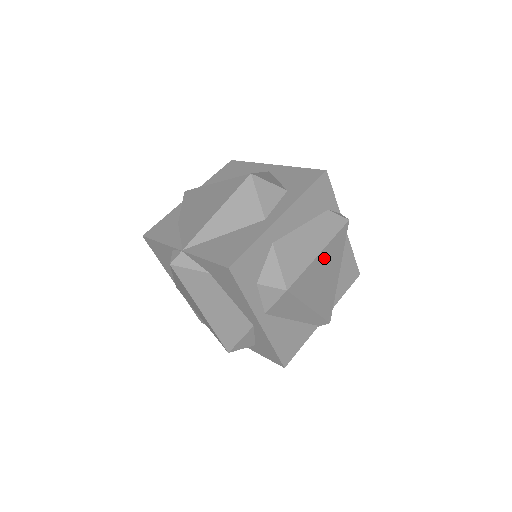
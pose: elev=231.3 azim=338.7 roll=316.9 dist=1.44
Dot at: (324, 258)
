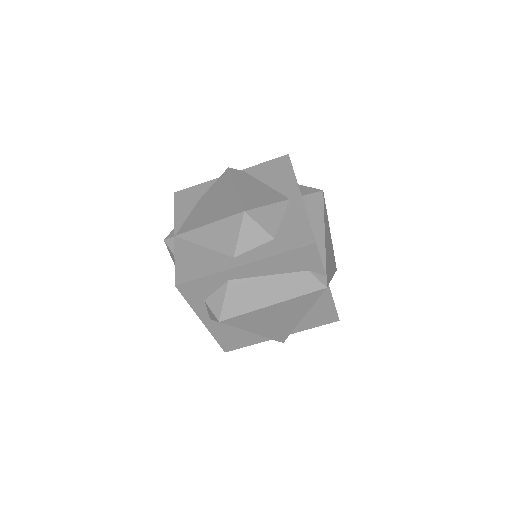
Dot at: (279, 308)
